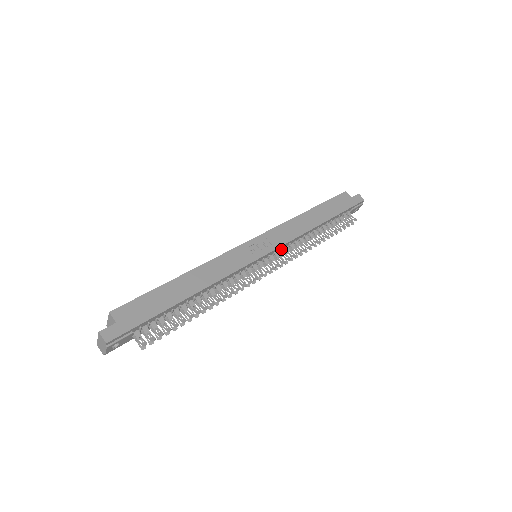
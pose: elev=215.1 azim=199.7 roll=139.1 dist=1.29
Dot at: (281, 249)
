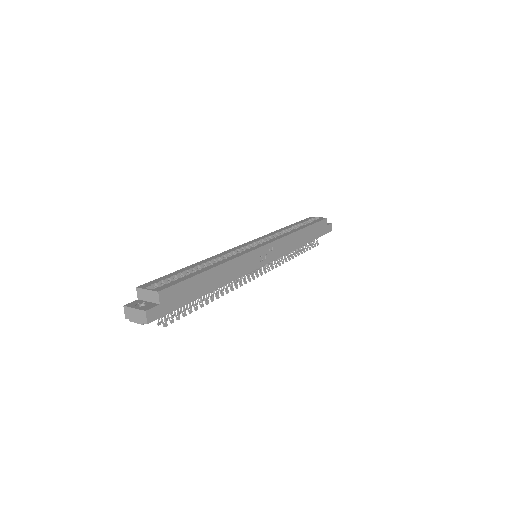
Dot at: occluded
